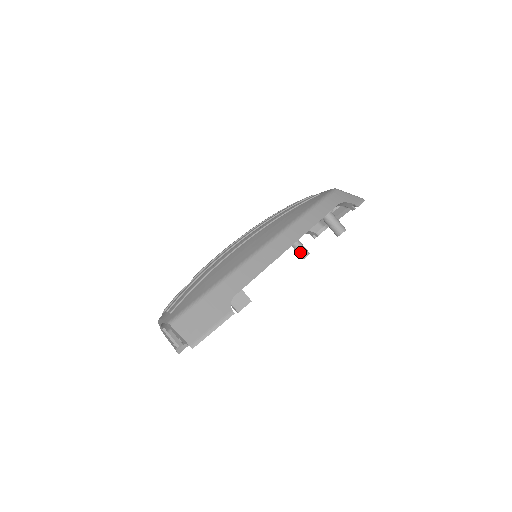
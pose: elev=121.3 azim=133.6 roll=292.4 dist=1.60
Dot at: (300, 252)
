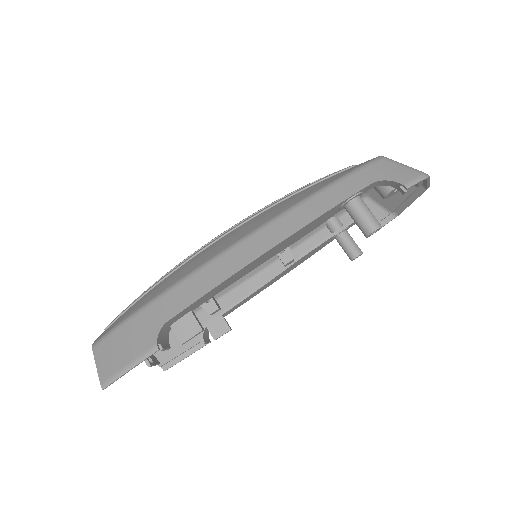
Dot at: (346, 250)
